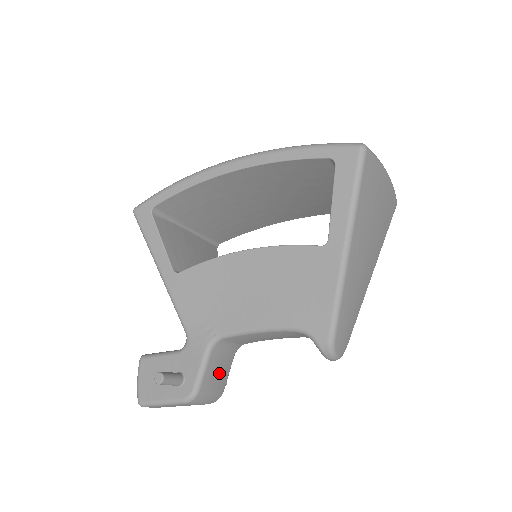
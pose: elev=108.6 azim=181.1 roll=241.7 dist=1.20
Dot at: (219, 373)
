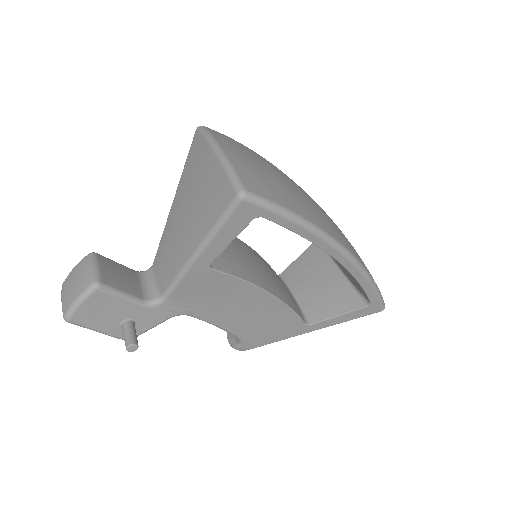
Dot at: occluded
